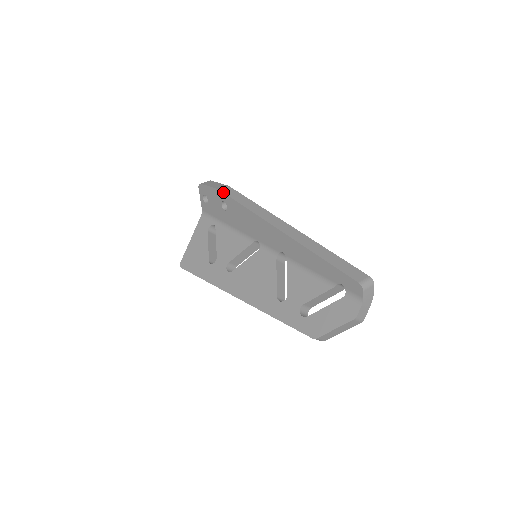
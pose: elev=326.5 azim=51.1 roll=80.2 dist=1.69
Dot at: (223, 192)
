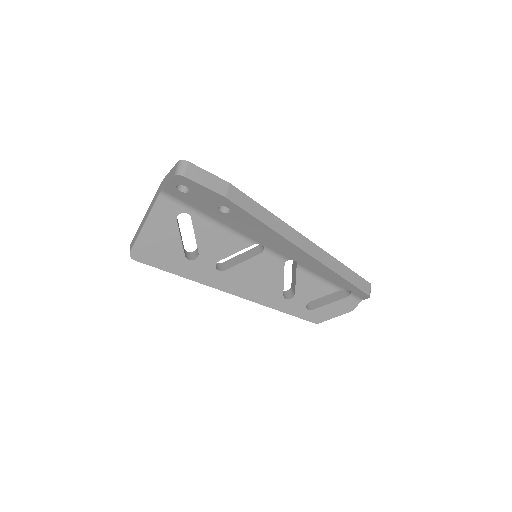
Dot at: (235, 203)
